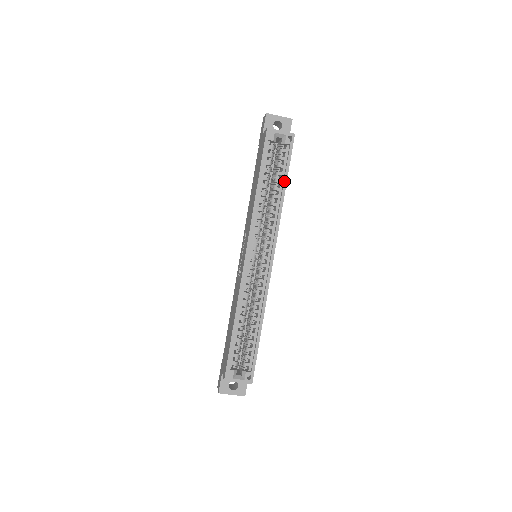
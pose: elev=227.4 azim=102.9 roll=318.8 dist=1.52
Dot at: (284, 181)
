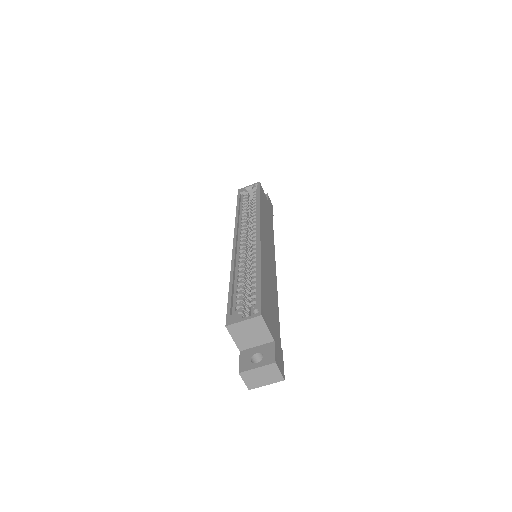
Dot at: (258, 199)
